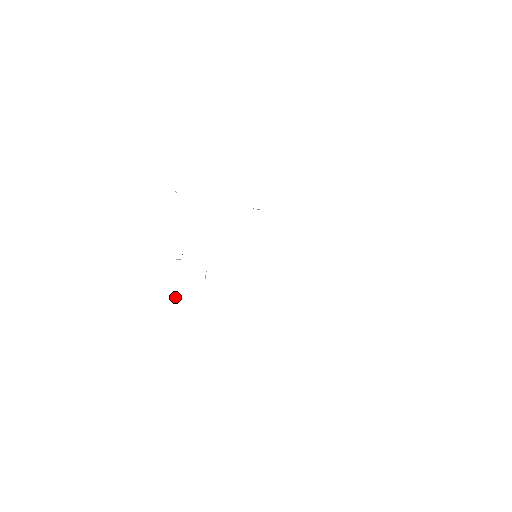
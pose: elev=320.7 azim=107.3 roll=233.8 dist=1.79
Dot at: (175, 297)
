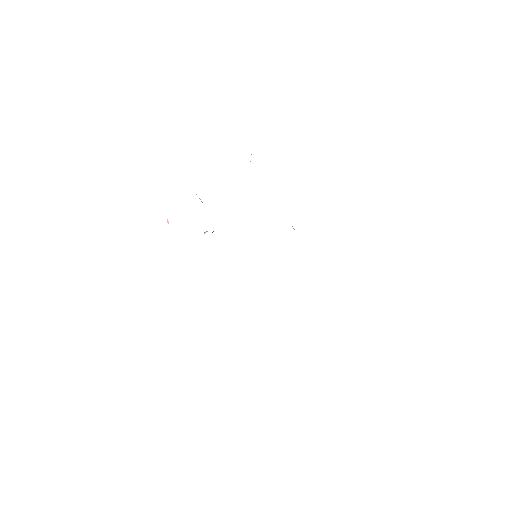
Dot at: occluded
